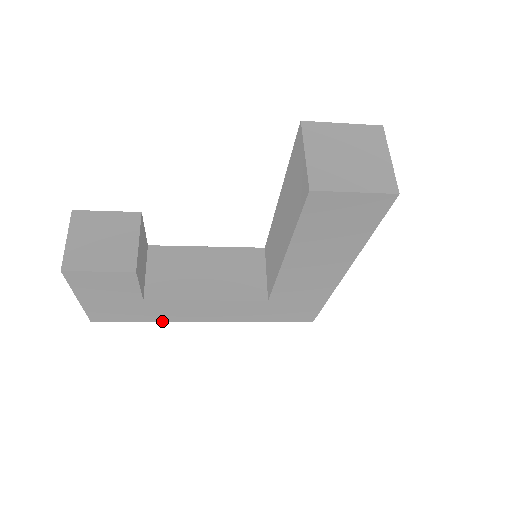
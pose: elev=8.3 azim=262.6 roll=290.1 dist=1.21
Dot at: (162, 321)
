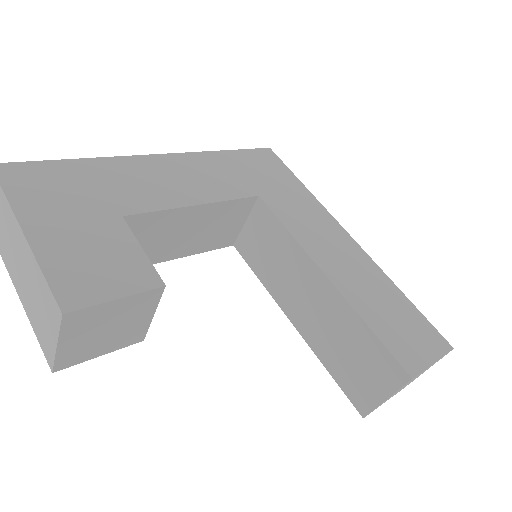
Dot at: occluded
